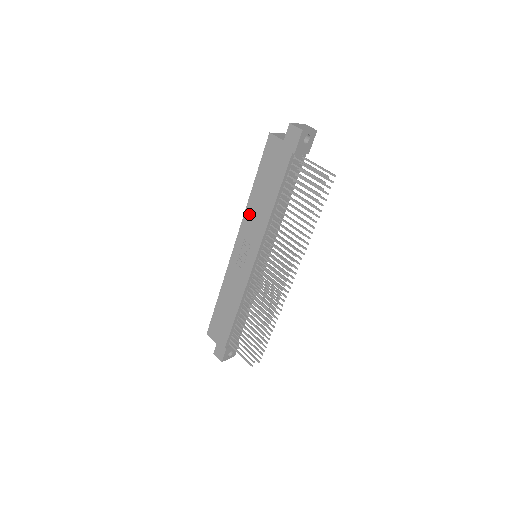
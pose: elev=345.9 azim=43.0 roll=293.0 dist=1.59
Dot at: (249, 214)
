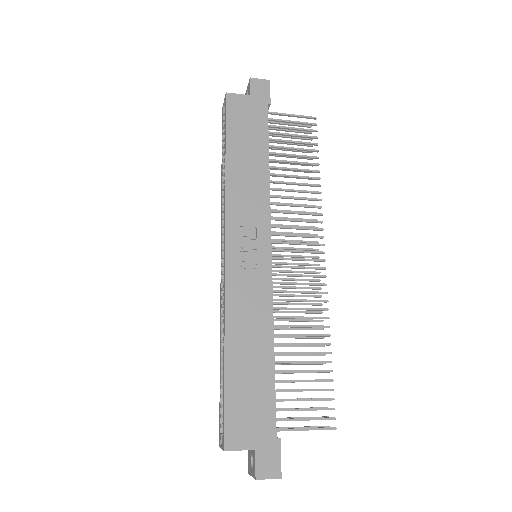
Dot at: (234, 193)
